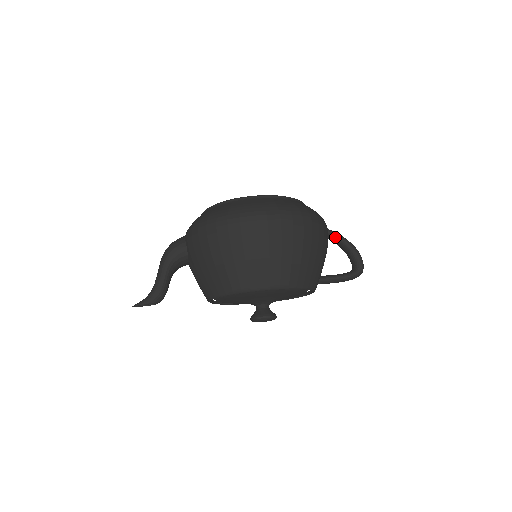
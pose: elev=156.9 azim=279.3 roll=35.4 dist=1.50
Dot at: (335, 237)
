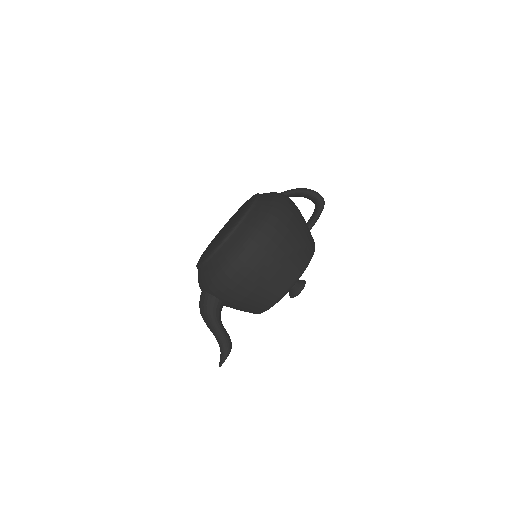
Dot at: (290, 194)
